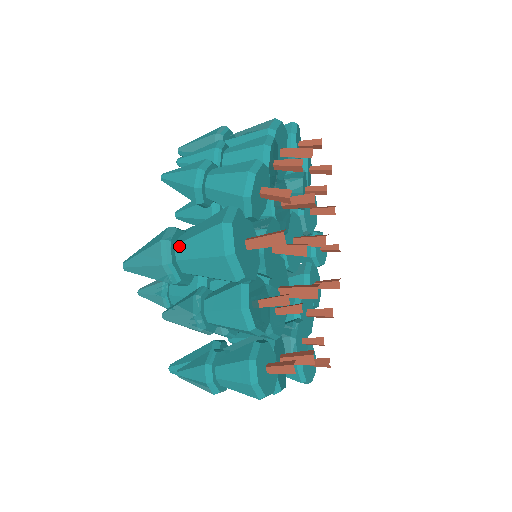
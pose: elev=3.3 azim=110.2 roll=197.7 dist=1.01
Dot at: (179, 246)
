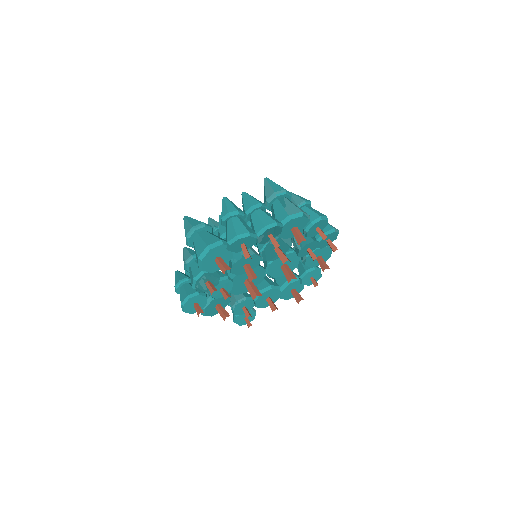
Dot at: (197, 235)
